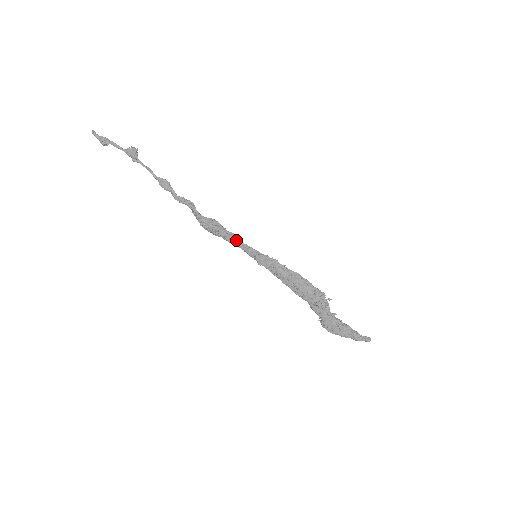
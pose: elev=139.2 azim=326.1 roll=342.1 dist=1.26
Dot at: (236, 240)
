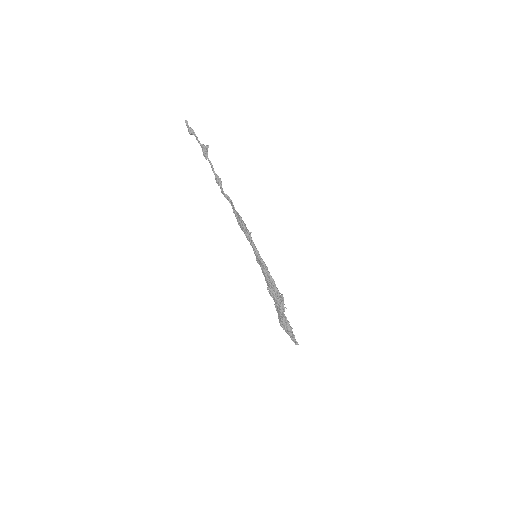
Dot at: (250, 238)
